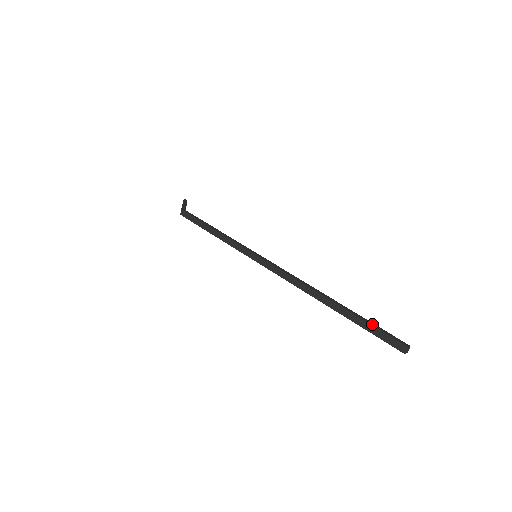
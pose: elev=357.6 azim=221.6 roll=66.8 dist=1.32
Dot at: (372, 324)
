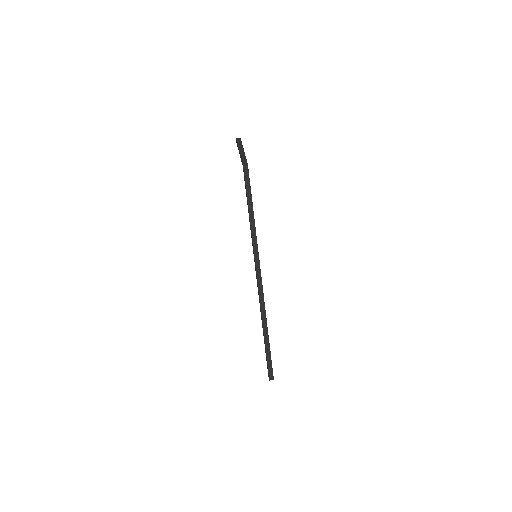
Dot at: occluded
